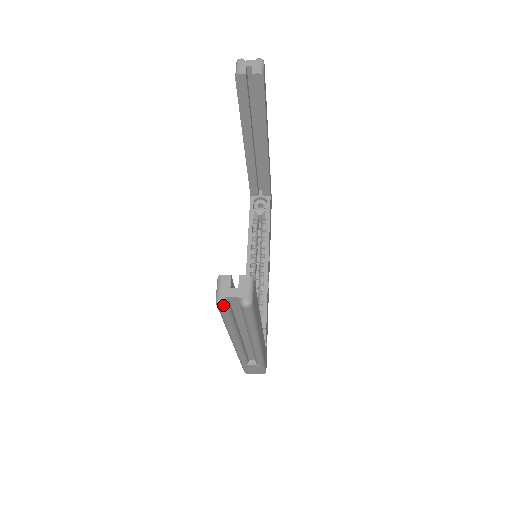
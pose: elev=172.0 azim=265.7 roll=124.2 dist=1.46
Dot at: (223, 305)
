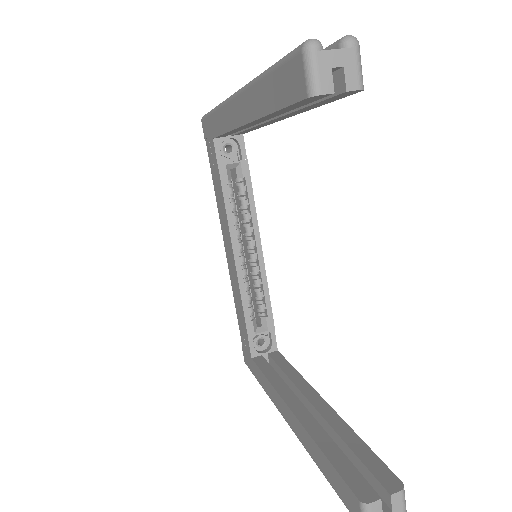
Dot at: out of frame
